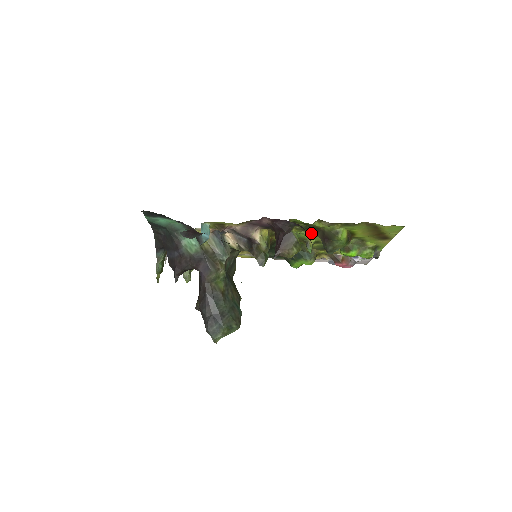
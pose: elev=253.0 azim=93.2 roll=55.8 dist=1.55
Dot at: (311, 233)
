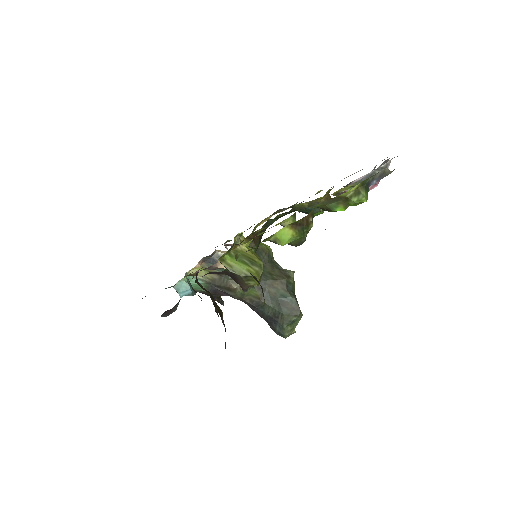
Dot at: occluded
